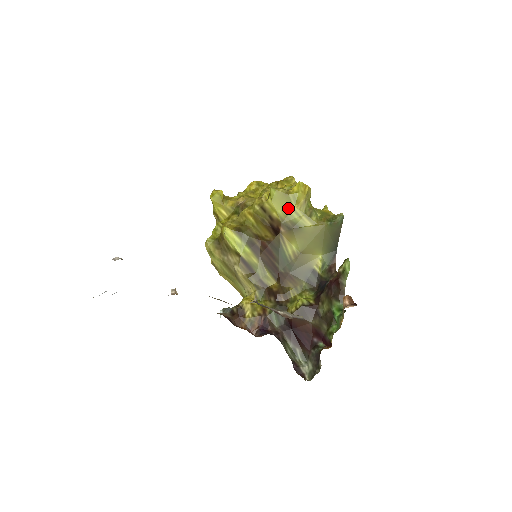
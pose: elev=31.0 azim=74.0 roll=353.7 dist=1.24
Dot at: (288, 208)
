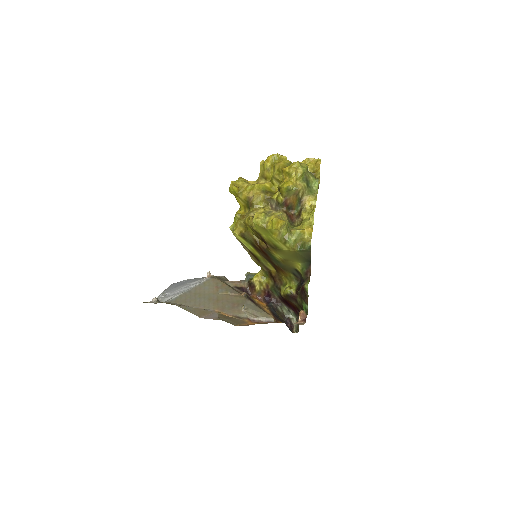
Dot at: (269, 235)
